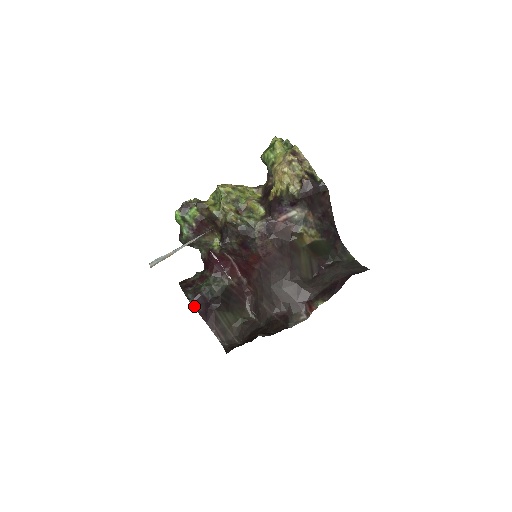
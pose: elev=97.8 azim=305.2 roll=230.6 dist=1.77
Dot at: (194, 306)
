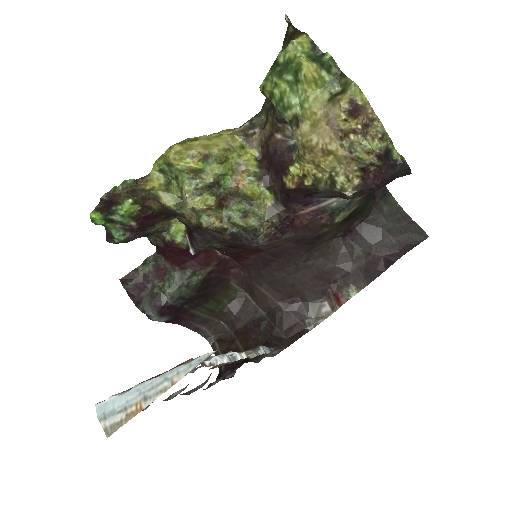
Dot at: (158, 320)
